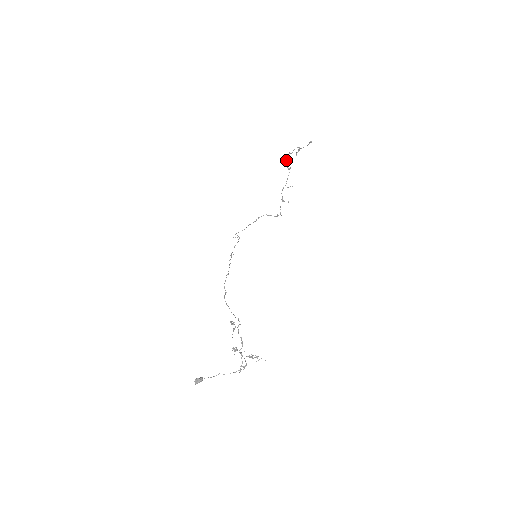
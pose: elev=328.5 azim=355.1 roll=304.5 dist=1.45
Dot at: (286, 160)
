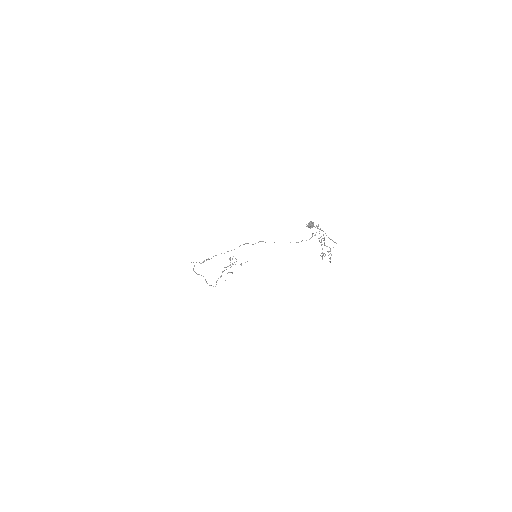
Dot at: (230, 258)
